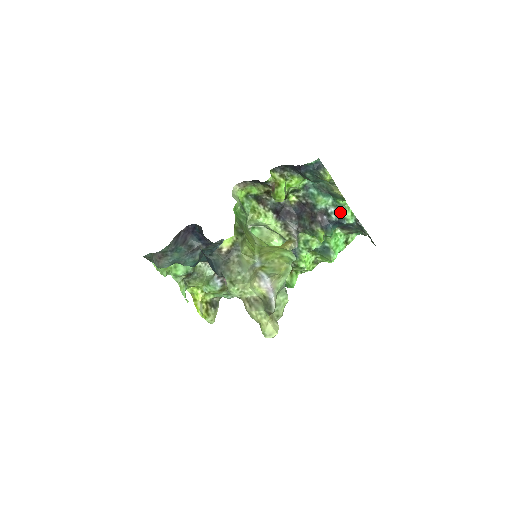
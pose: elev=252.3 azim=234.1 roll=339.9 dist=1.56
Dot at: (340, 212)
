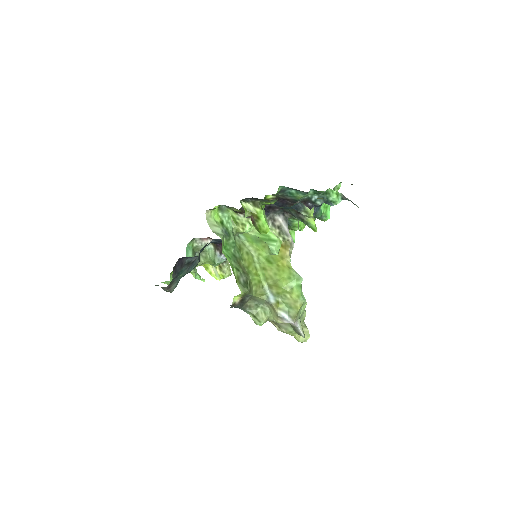
Dot at: (324, 196)
